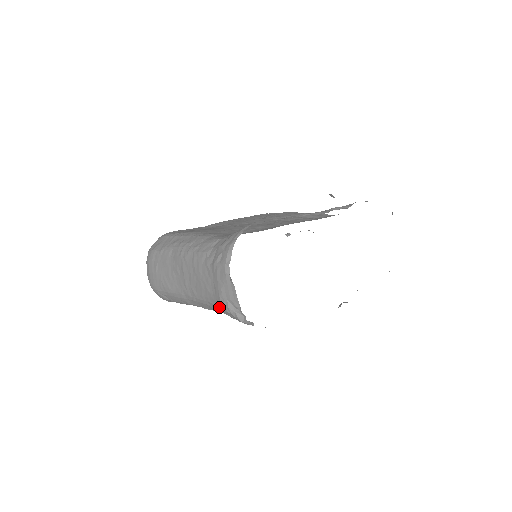
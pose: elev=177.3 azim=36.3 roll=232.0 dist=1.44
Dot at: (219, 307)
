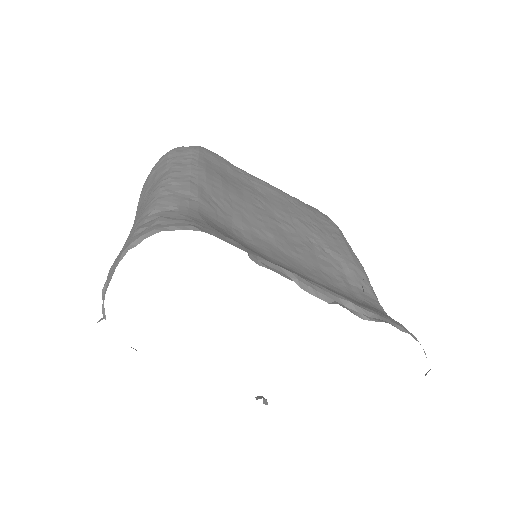
Dot at: occluded
